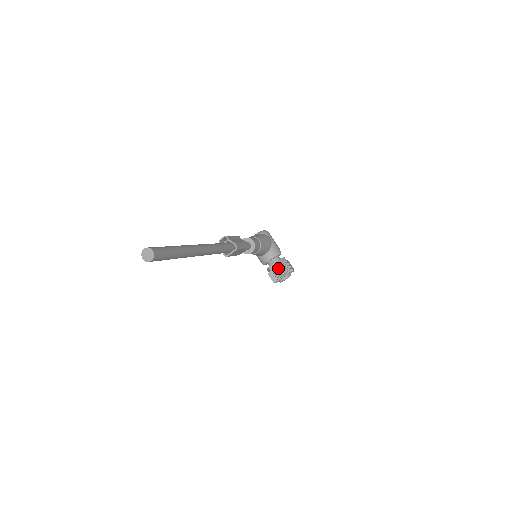
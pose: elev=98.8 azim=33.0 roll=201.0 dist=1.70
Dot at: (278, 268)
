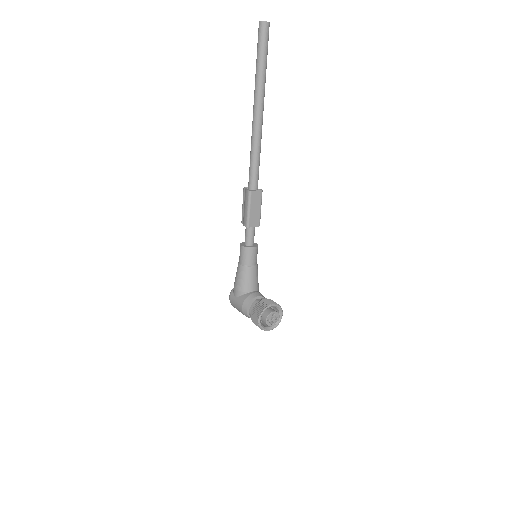
Dot at: (268, 299)
